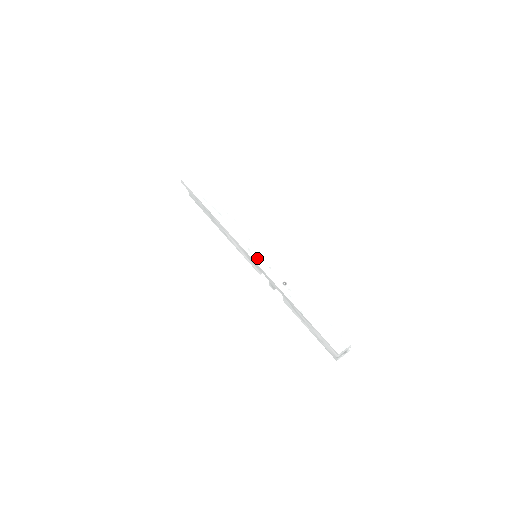
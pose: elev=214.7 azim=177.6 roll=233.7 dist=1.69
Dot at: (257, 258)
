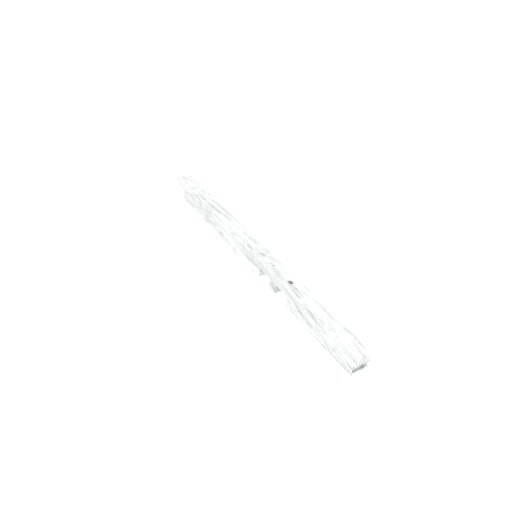
Dot at: (259, 255)
